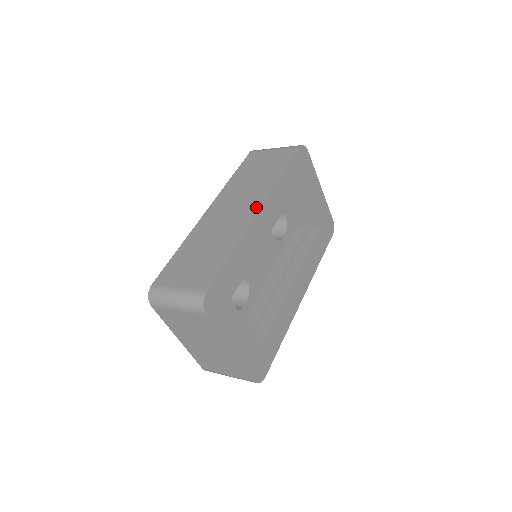
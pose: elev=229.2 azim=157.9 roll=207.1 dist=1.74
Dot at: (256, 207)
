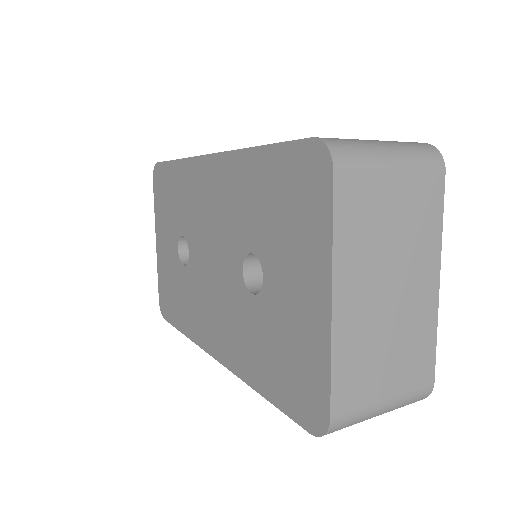
Dot at: occluded
